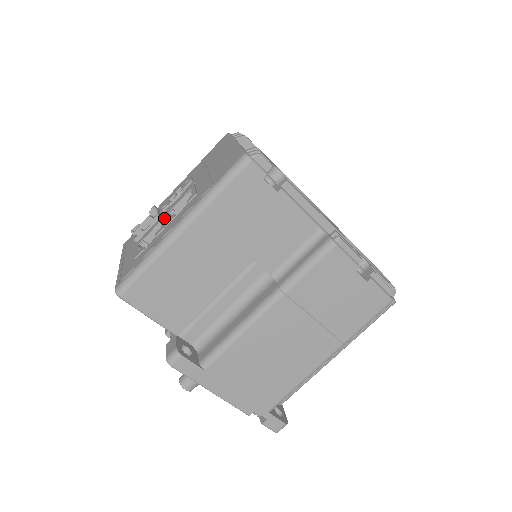
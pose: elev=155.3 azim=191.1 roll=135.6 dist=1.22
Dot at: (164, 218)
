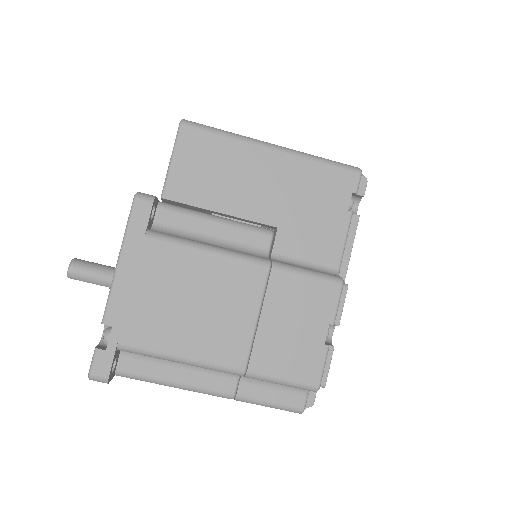
Dot at: occluded
